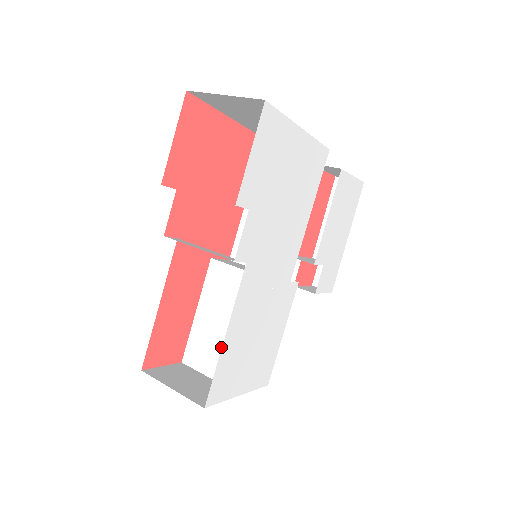
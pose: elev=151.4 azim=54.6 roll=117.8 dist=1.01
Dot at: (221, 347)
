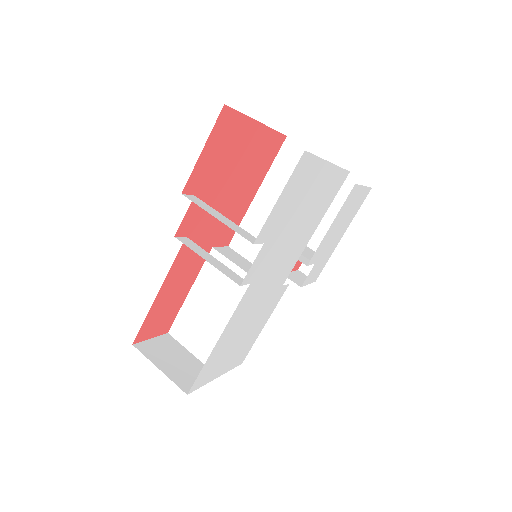
Dot at: (208, 331)
